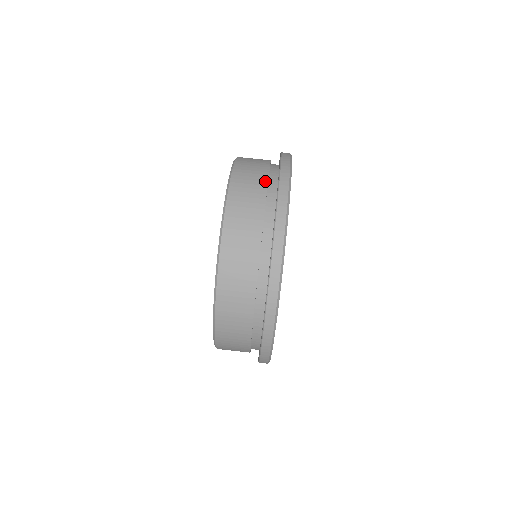
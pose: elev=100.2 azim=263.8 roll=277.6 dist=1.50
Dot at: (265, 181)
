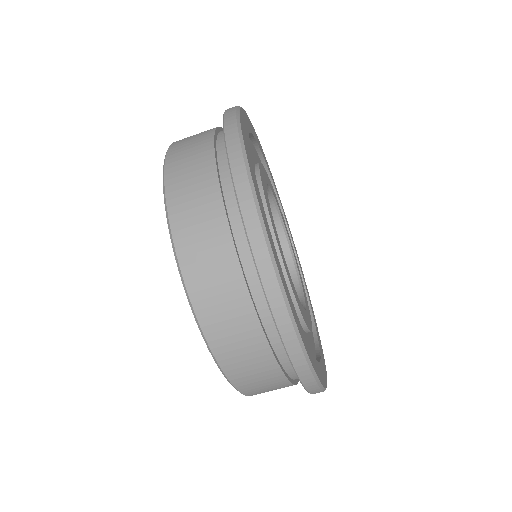
Dot at: (210, 137)
